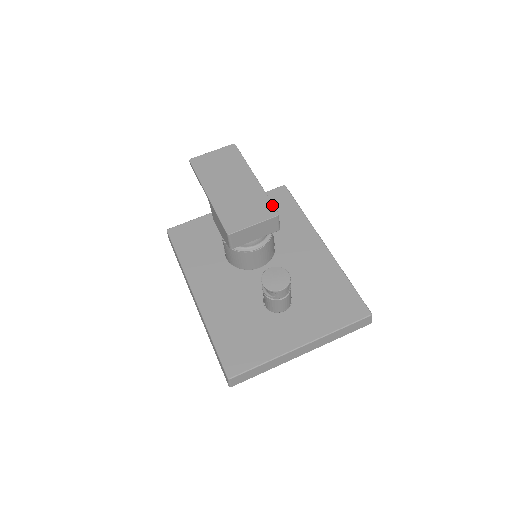
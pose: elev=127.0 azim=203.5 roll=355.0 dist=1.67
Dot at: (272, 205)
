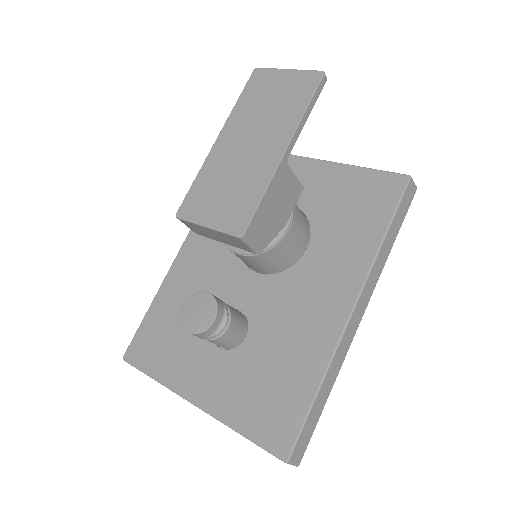
Dot at: (250, 215)
